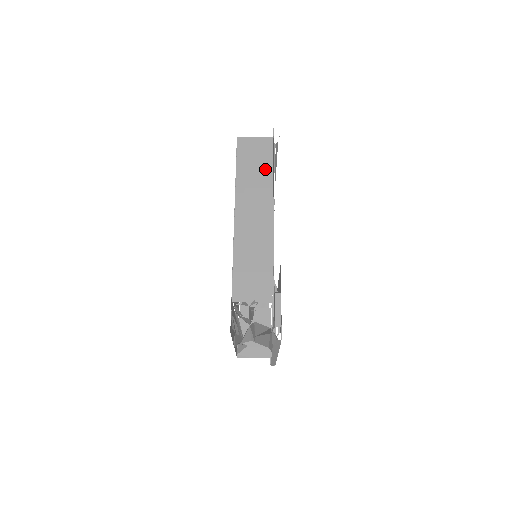
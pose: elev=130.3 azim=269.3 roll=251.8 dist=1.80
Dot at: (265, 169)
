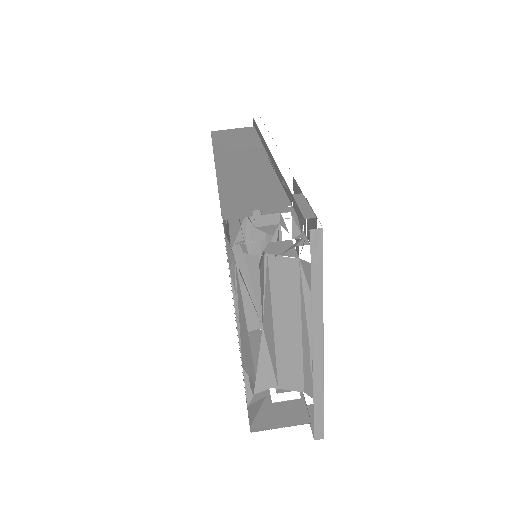
Dot at: (249, 140)
